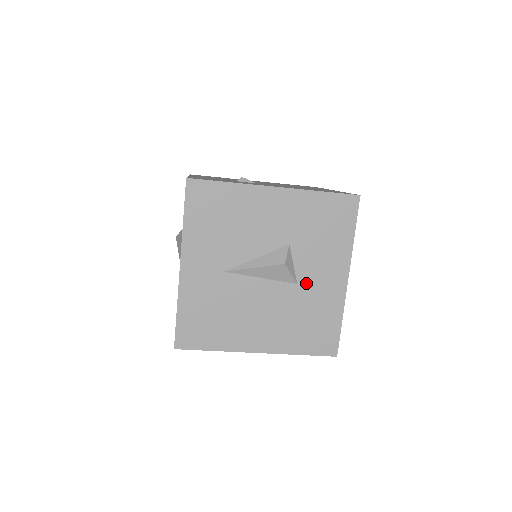
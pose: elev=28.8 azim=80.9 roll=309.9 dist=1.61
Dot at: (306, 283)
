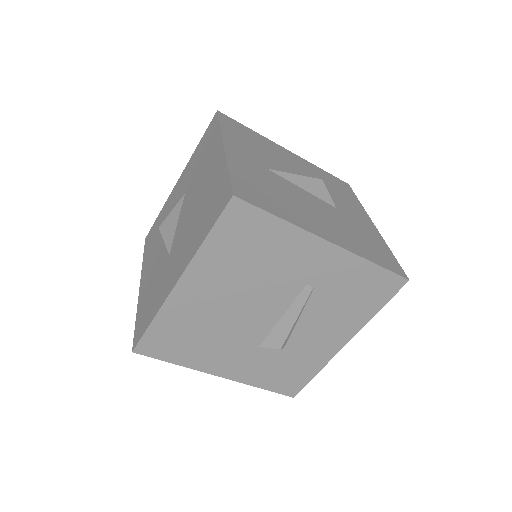
Dot at: (343, 211)
